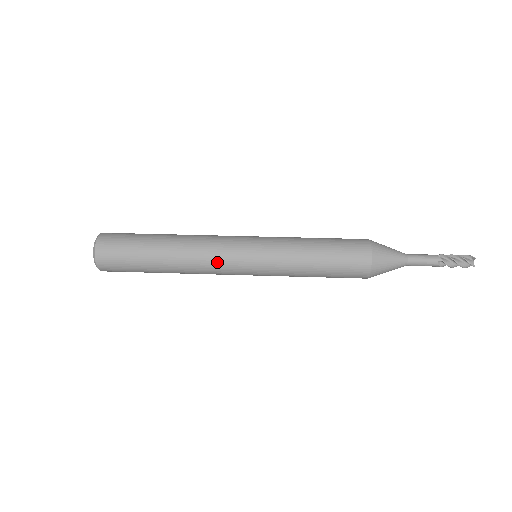
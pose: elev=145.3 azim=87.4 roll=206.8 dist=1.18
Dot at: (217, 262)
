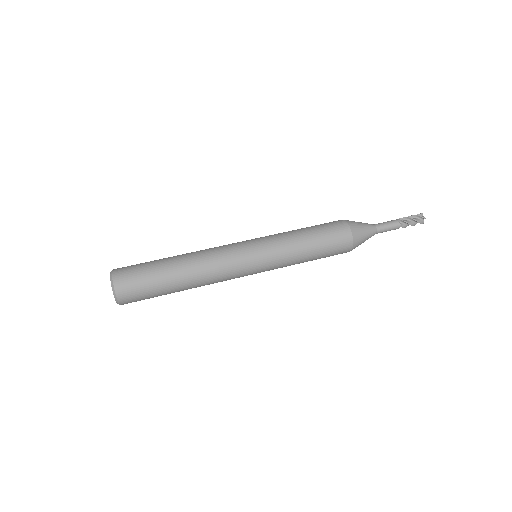
Dot at: (225, 257)
